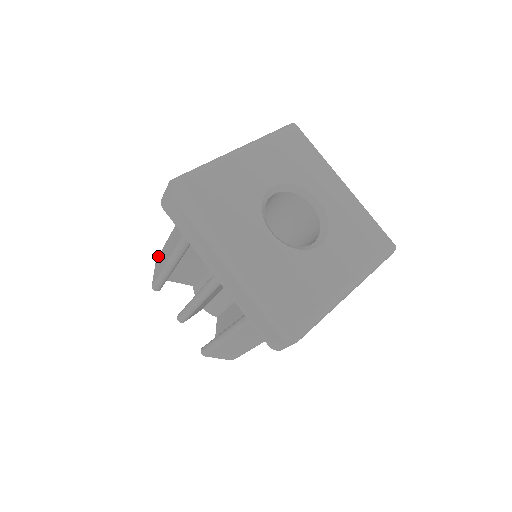
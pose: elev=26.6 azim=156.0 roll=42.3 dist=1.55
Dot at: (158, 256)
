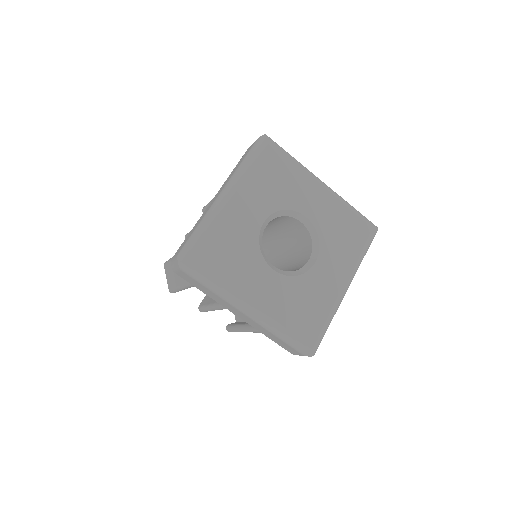
Dot at: (166, 264)
